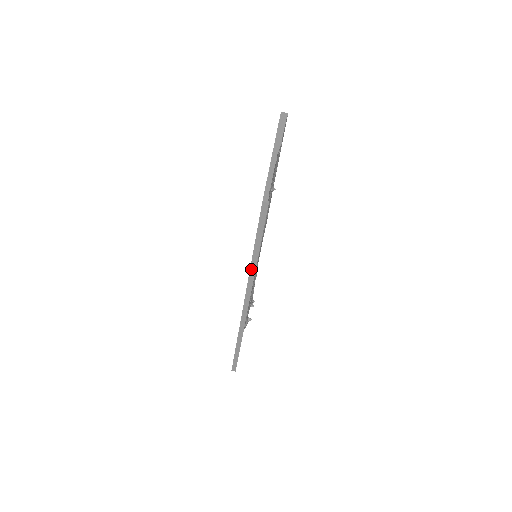
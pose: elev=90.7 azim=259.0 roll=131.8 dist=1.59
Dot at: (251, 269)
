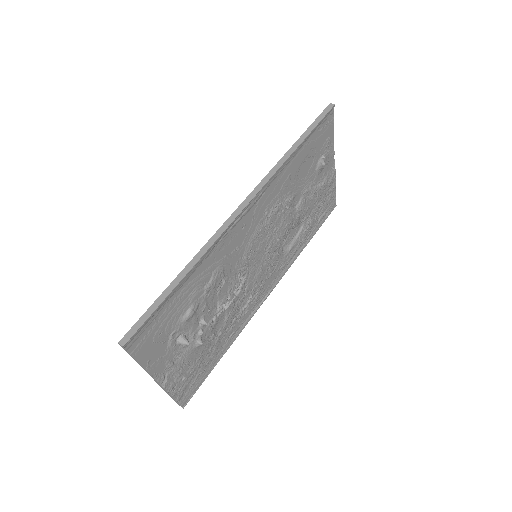
Dot at: (282, 159)
